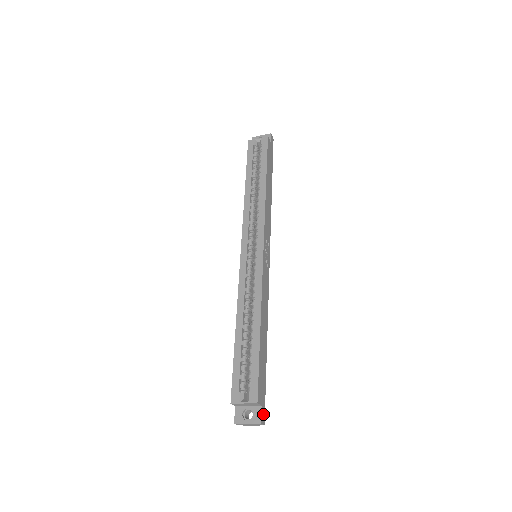
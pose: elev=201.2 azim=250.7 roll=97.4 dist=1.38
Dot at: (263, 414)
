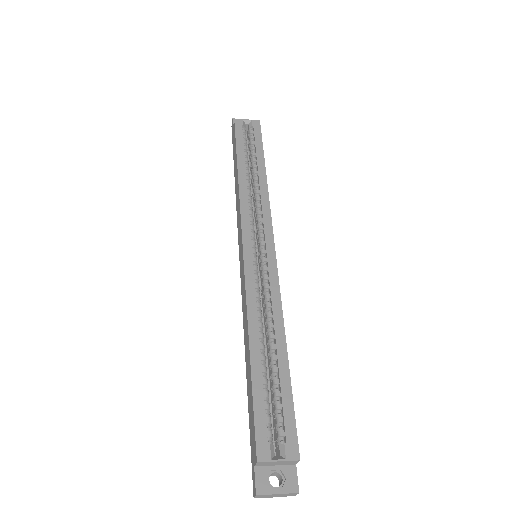
Dot at: (295, 478)
